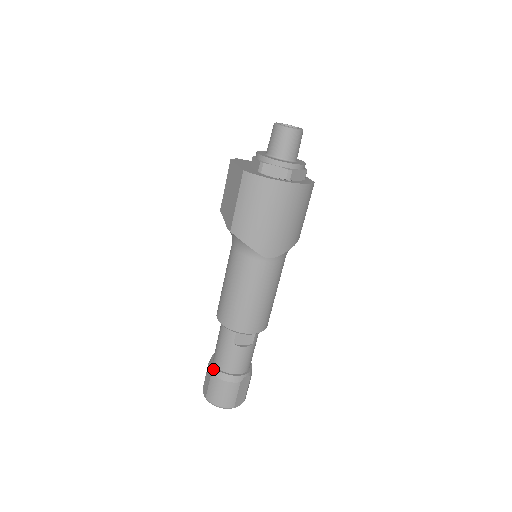
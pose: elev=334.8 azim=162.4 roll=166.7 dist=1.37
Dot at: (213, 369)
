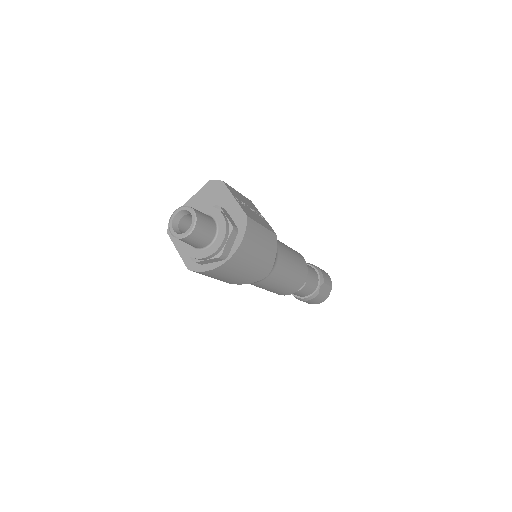
Dot at: occluded
